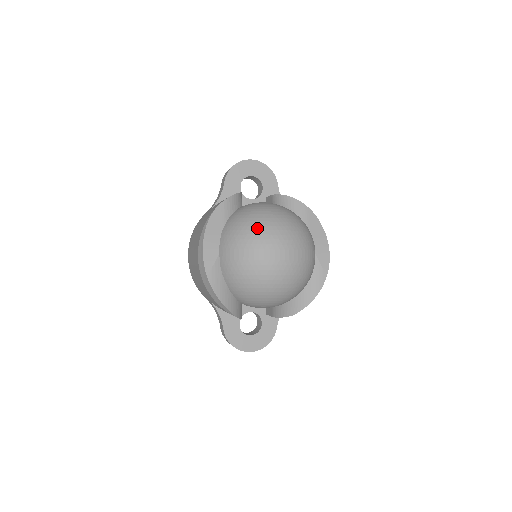
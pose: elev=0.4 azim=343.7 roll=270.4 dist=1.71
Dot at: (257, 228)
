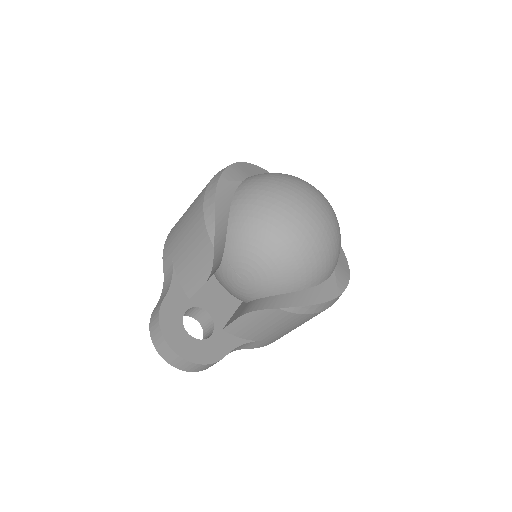
Dot at: occluded
